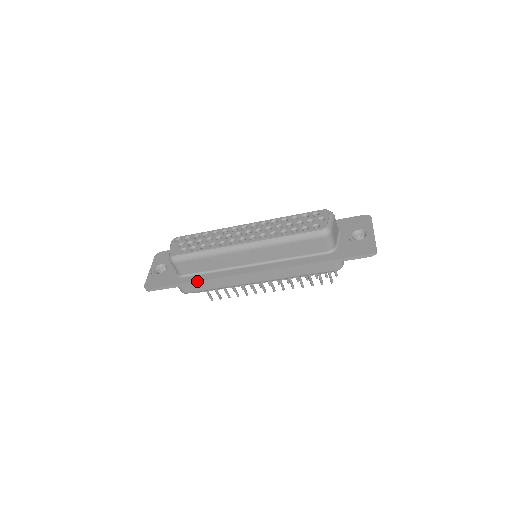
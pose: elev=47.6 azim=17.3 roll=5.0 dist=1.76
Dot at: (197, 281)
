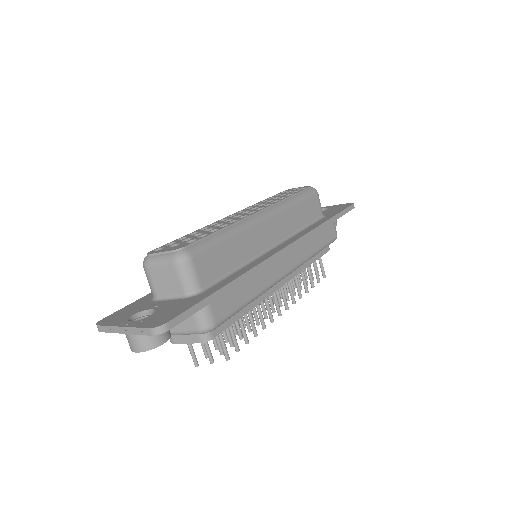
Dot at: (235, 279)
